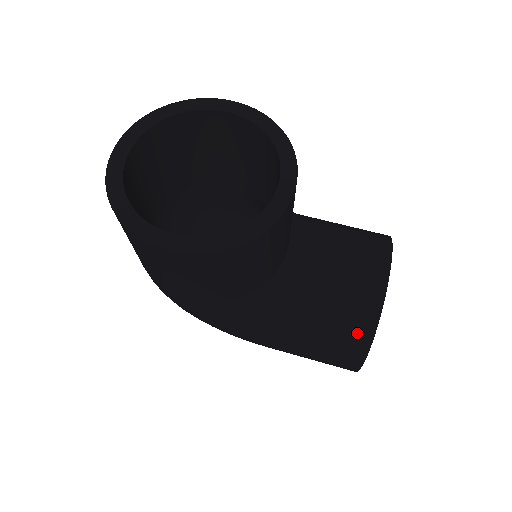
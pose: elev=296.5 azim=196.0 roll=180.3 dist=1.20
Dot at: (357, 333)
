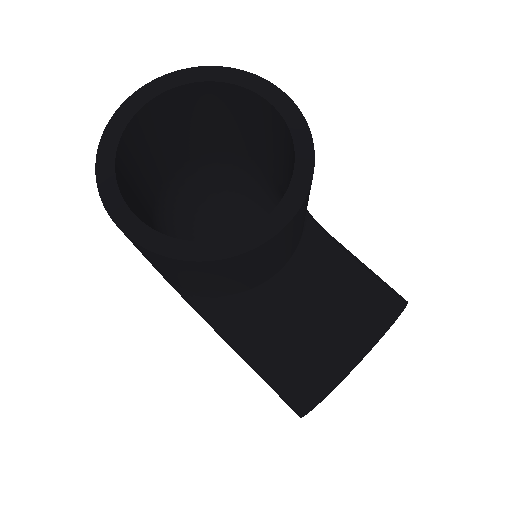
Dot at: (306, 388)
